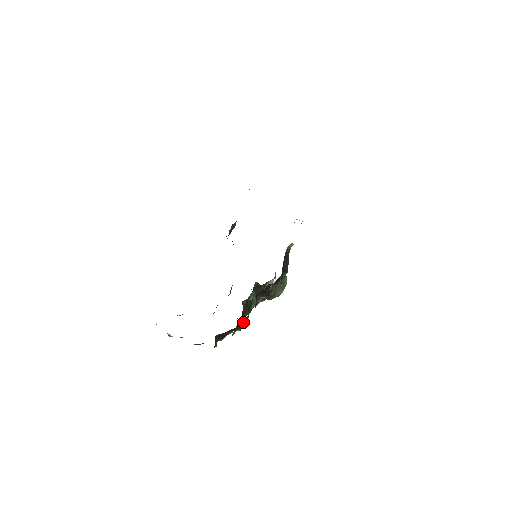
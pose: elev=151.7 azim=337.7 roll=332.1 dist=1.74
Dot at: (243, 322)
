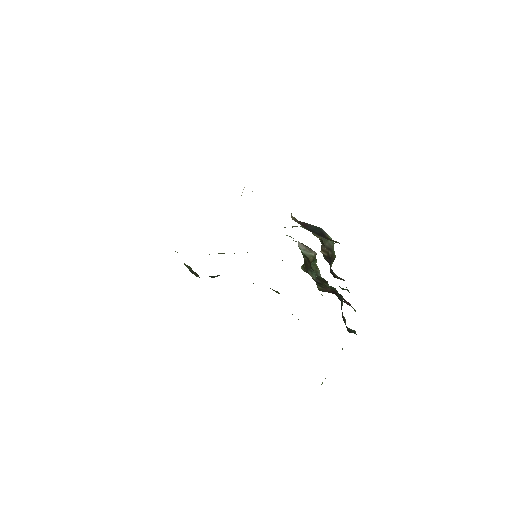
Dot at: occluded
